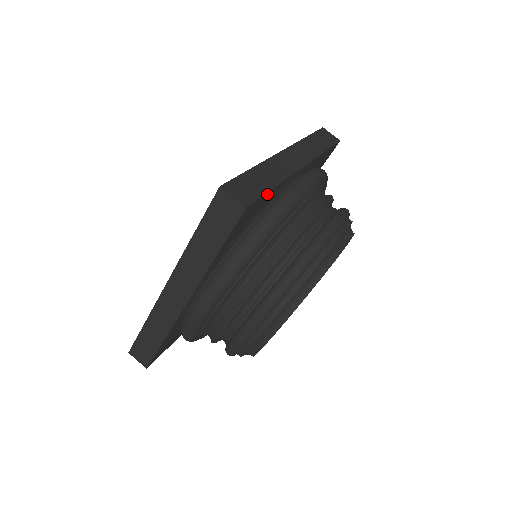
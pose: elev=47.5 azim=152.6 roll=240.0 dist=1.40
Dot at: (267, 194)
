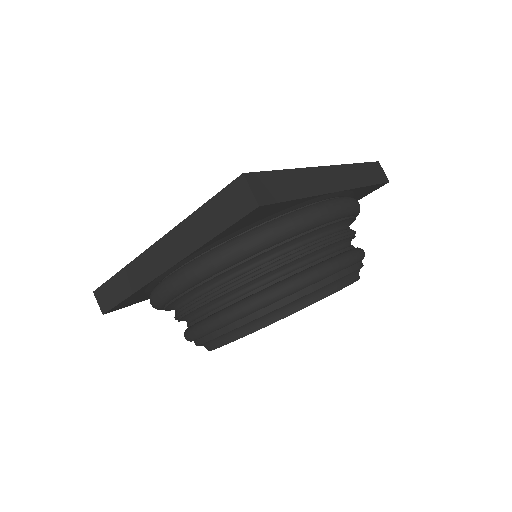
Dot at: (288, 202)
